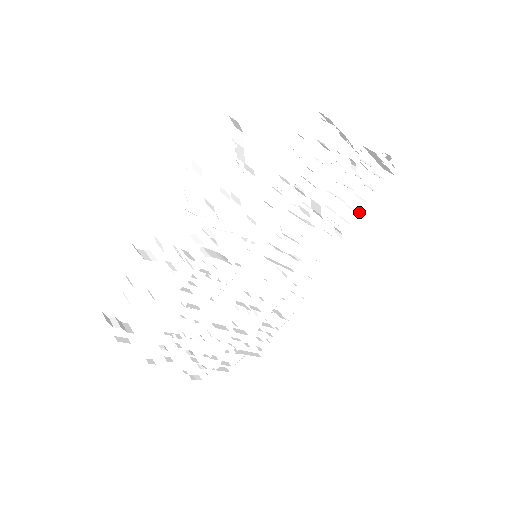
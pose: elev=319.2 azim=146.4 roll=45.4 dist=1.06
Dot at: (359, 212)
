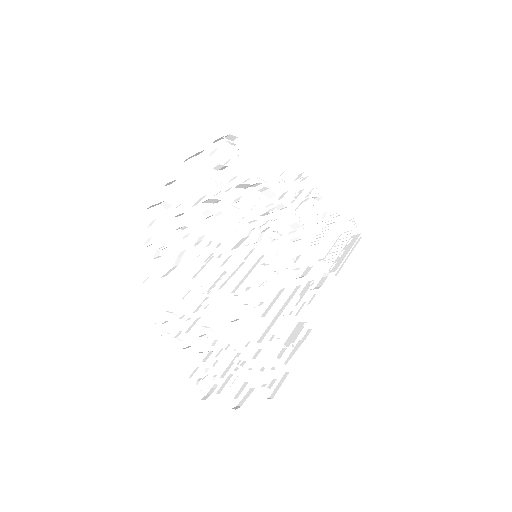
Dot at: (340, 259)
